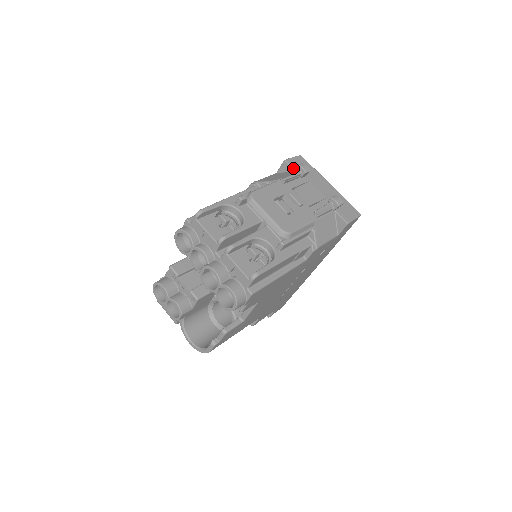
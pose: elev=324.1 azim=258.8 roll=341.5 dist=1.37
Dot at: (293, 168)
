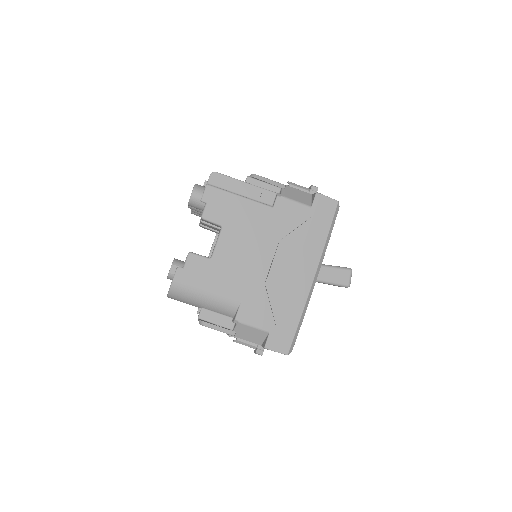
Dot at: occluded
